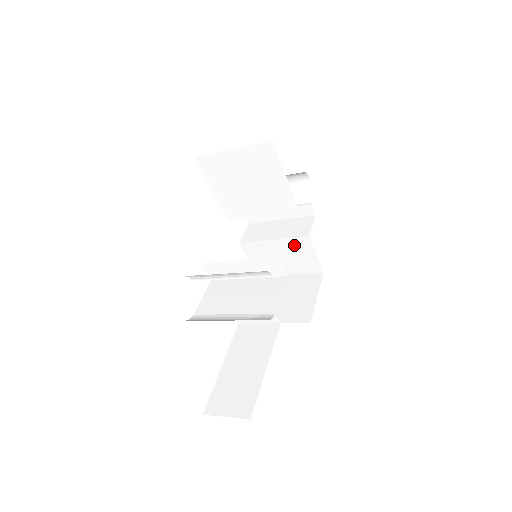
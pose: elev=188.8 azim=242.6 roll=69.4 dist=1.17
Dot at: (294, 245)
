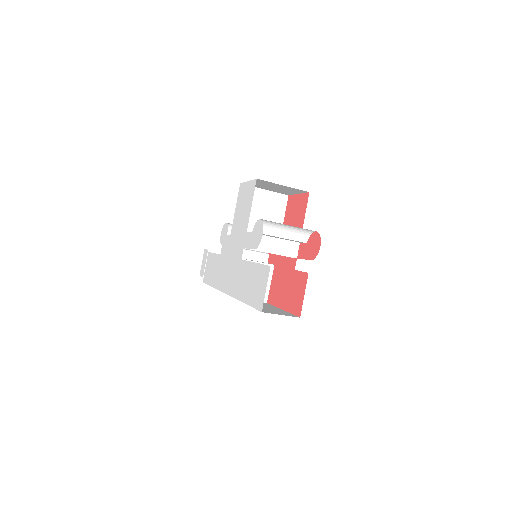
Dot at: occluded
